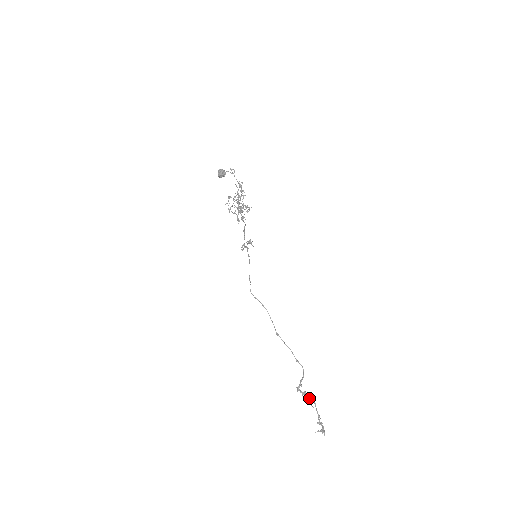
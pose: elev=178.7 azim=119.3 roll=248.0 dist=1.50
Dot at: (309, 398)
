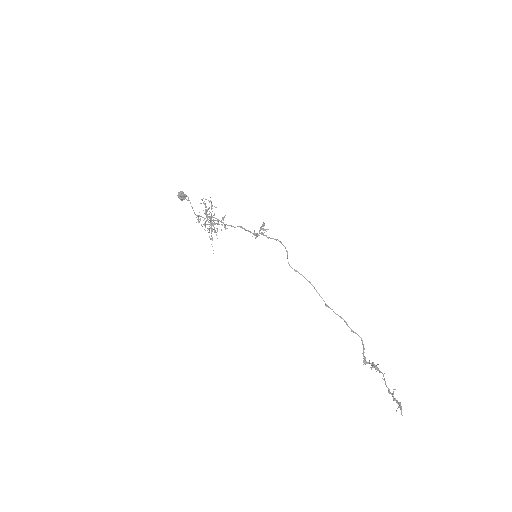
Dot at: occluded
